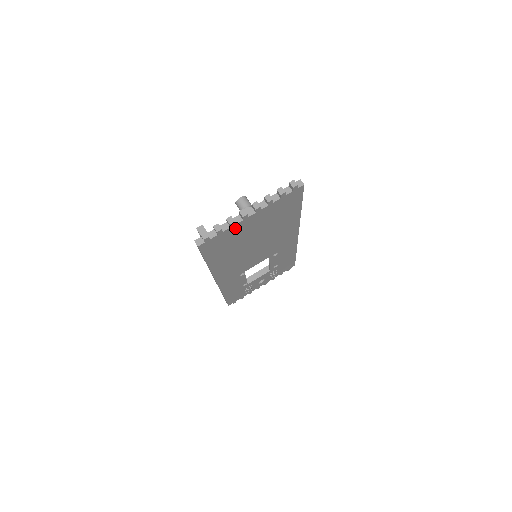
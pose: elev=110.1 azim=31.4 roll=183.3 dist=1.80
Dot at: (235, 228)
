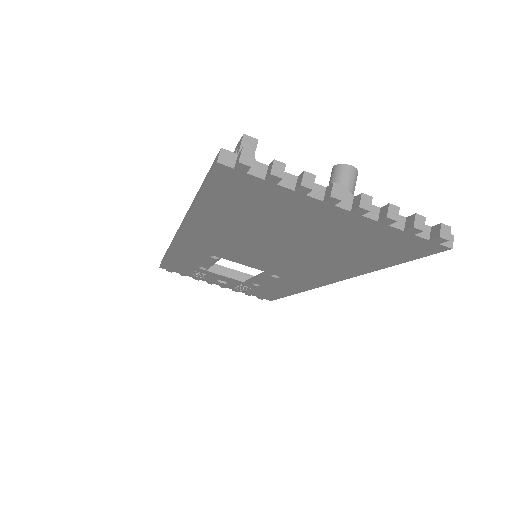
Dot at: (297, 199)
